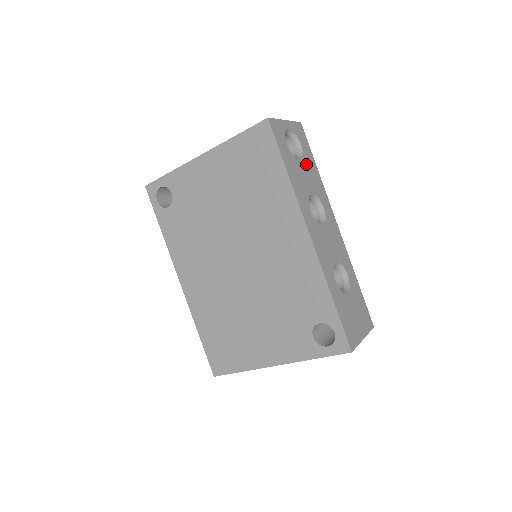
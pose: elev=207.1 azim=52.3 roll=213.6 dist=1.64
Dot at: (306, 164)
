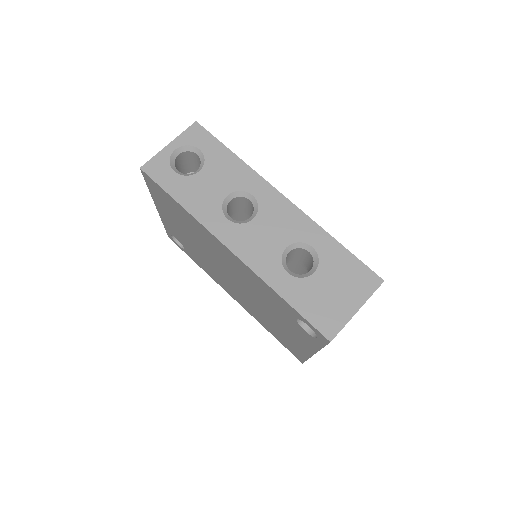
Dot at: (212, 166)
